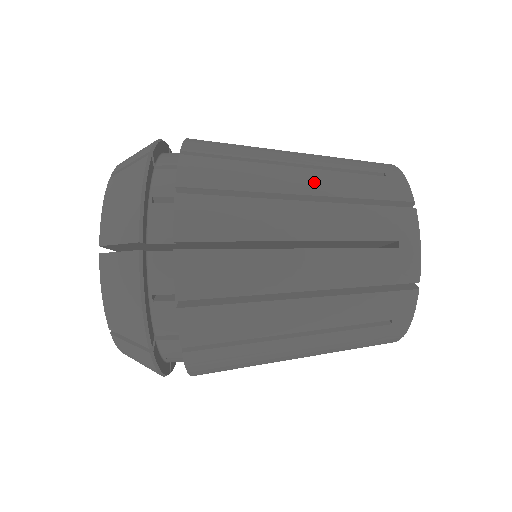
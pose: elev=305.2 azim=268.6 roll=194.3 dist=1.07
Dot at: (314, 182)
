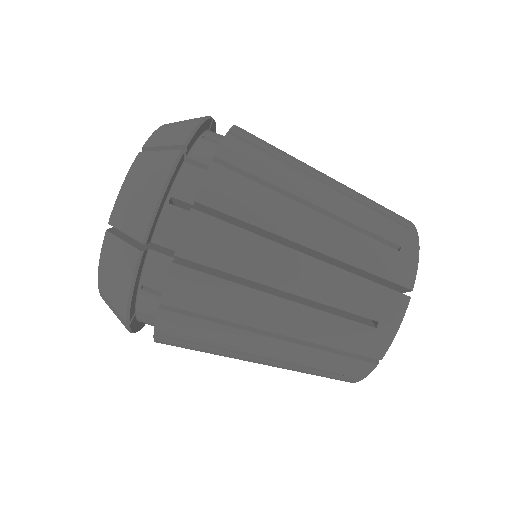
Dot at: (295, 324)
